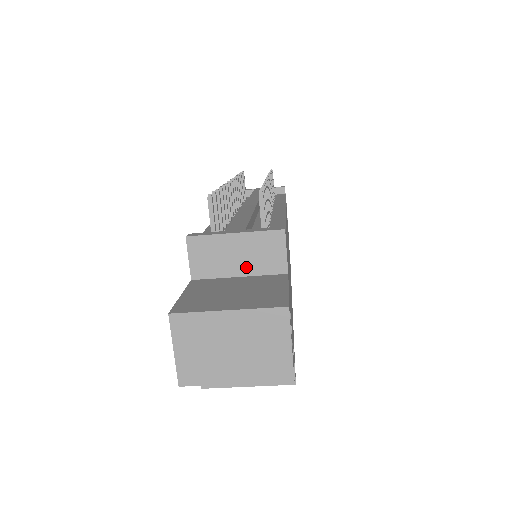
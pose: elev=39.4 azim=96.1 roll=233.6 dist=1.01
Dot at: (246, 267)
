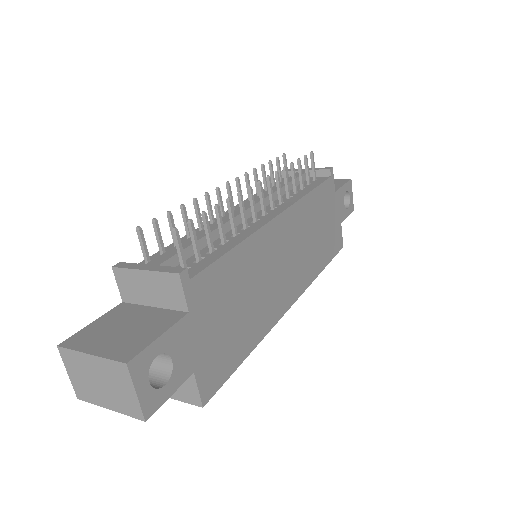
Dot at: (157, 300)
